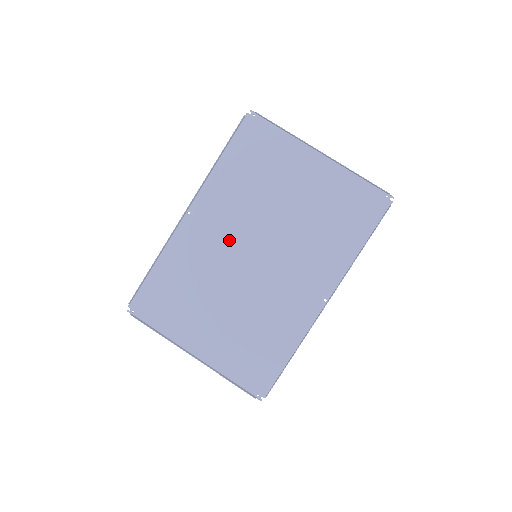
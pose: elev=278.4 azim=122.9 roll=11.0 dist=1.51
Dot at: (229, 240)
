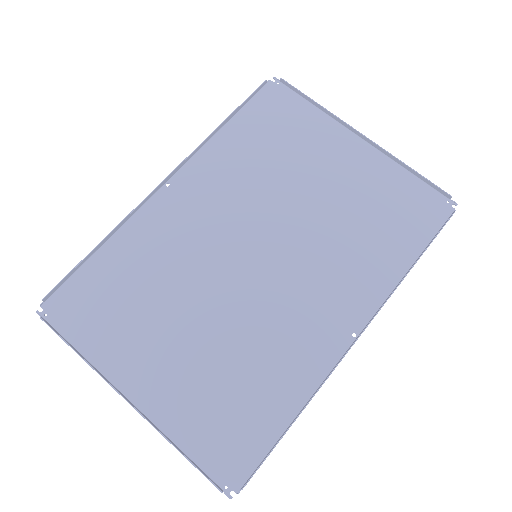
Dot at: (220, 229)
